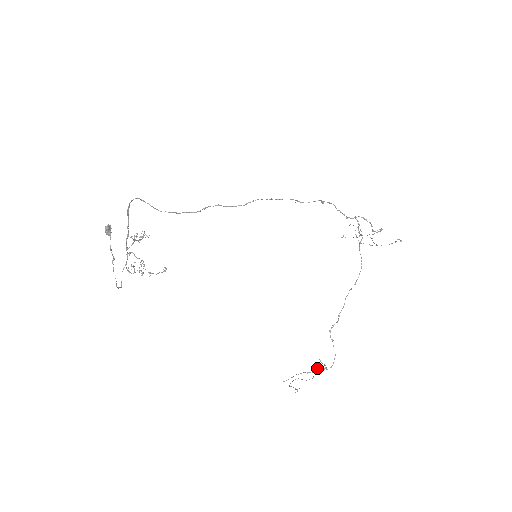
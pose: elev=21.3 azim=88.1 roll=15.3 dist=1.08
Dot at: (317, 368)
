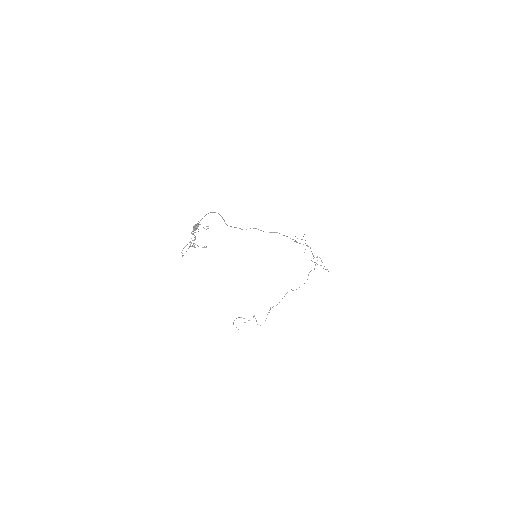
Dot at: occluded
